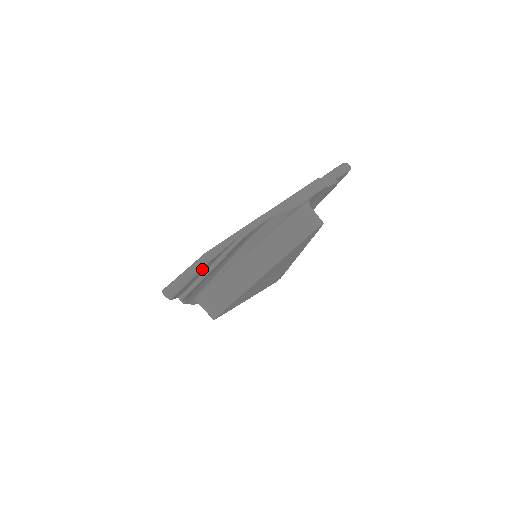
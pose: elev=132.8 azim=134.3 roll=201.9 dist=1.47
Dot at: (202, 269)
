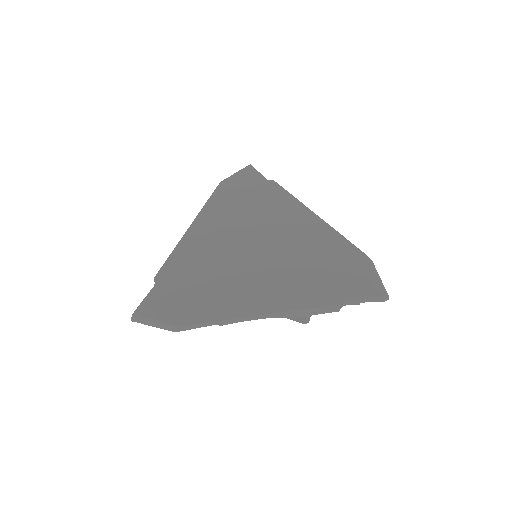
Dot at: occluded
